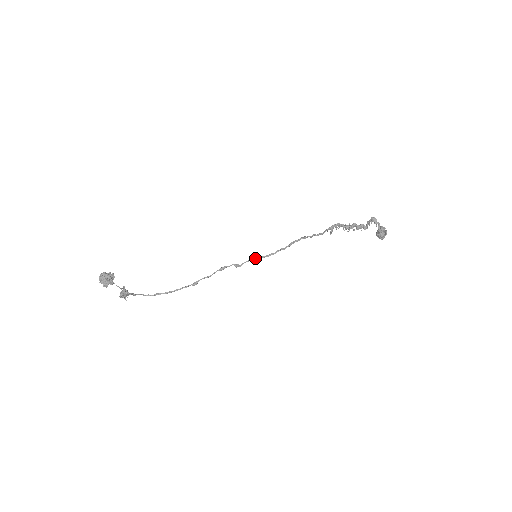
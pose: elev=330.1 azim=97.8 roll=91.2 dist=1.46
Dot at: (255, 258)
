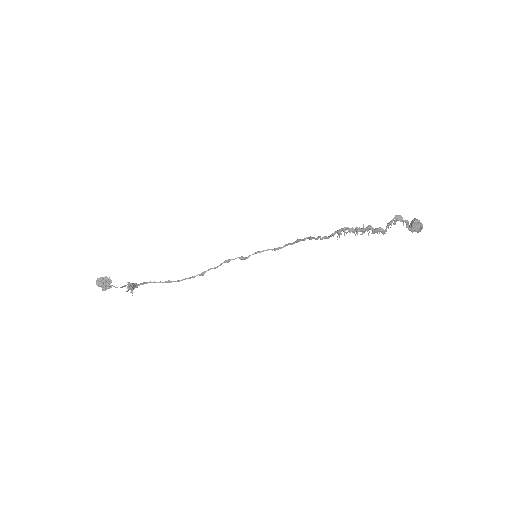
Dot at: (262, 251)
